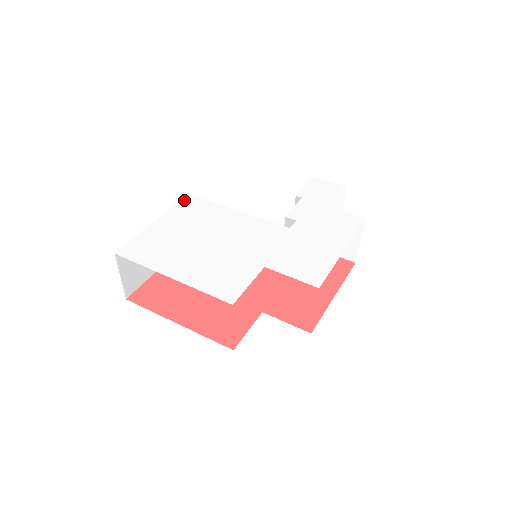
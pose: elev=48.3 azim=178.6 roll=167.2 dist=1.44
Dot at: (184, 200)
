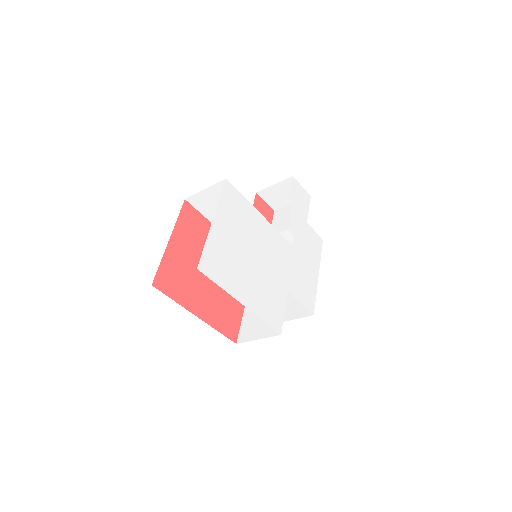
Dot at: (225, 189)
